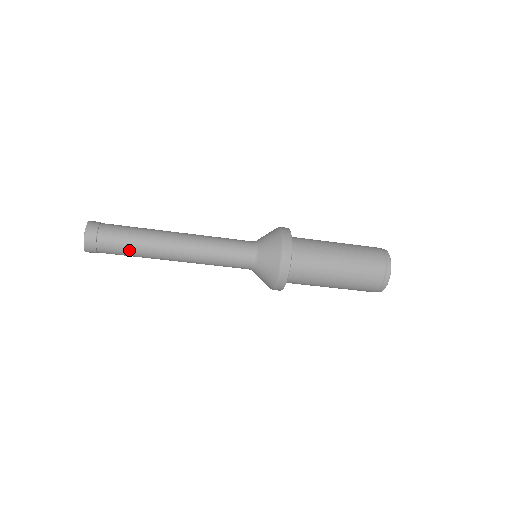
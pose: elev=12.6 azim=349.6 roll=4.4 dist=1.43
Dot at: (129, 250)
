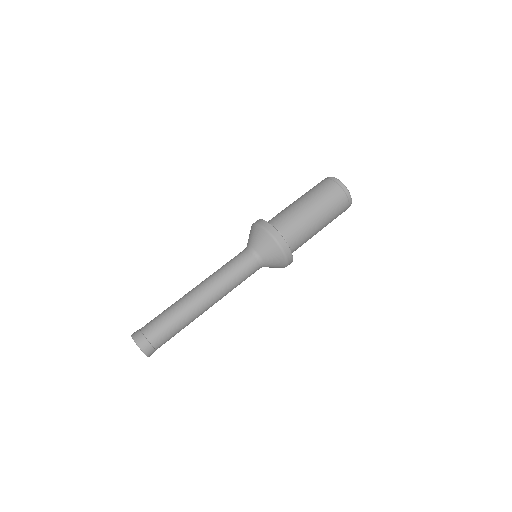
Dot at: (168, 318)
